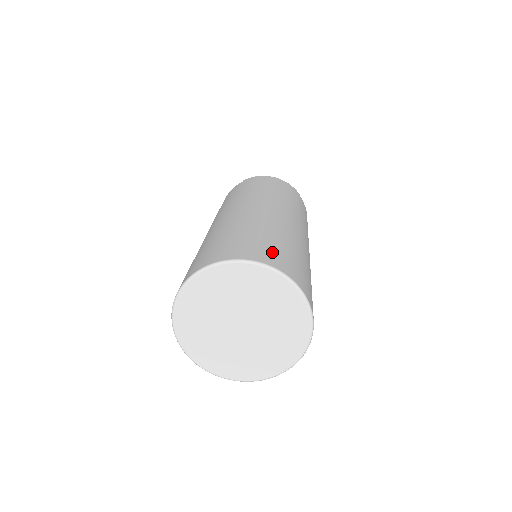
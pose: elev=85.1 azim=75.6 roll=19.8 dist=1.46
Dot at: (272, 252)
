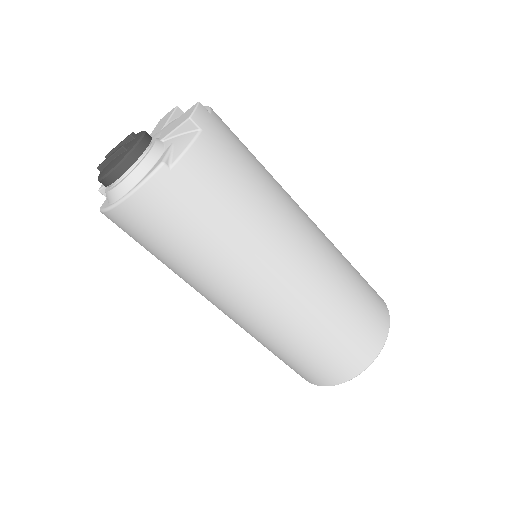
Dot at: (328, 370)
